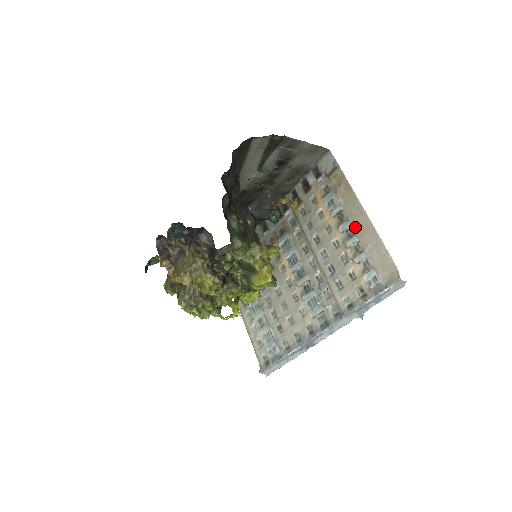
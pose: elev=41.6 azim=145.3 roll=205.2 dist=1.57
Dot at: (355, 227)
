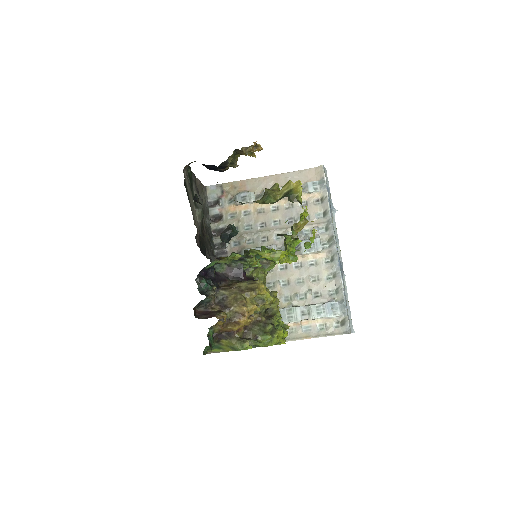
Dot at: occluded
